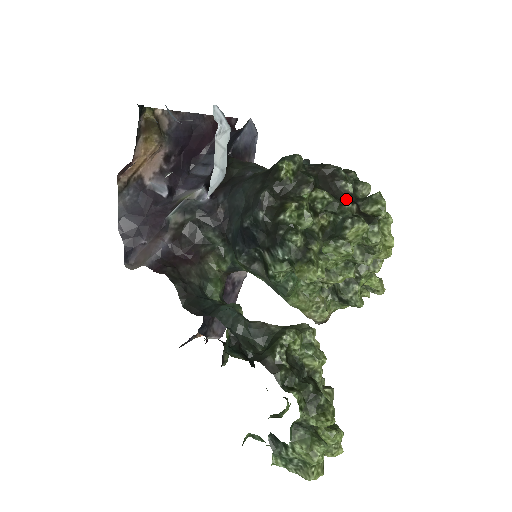
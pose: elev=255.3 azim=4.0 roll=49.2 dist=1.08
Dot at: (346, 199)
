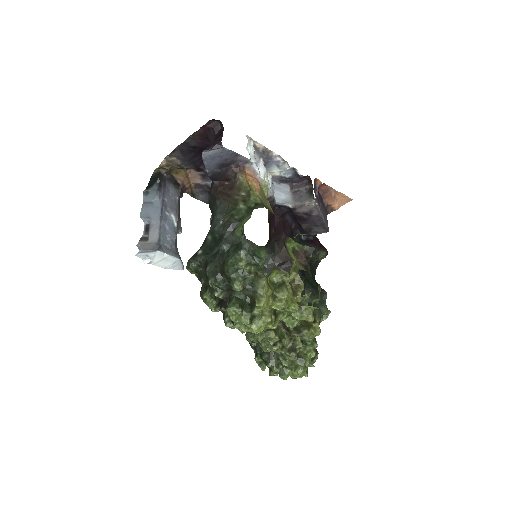
Dot at: (222, 299)
